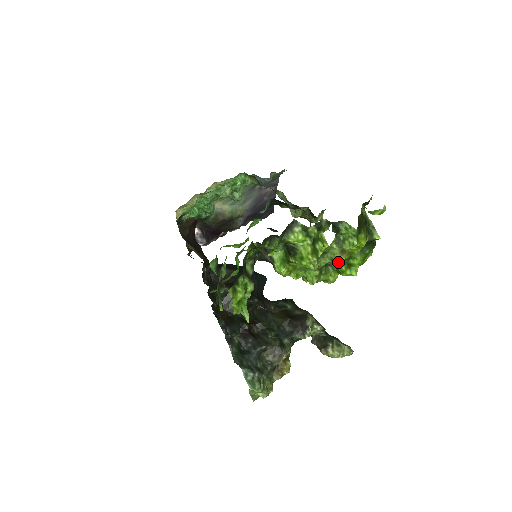
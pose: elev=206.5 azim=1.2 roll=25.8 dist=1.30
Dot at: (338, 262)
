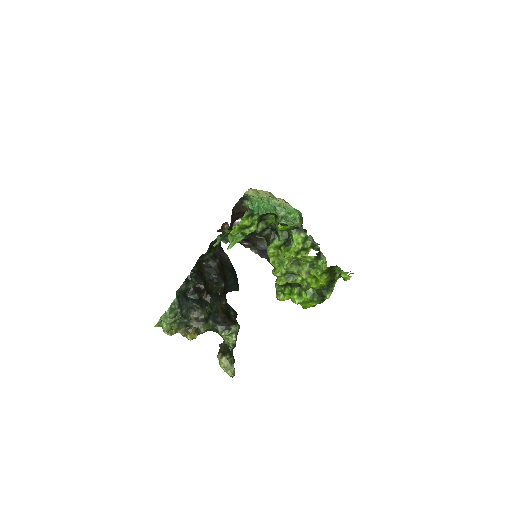
Dot at: (299, 280)
